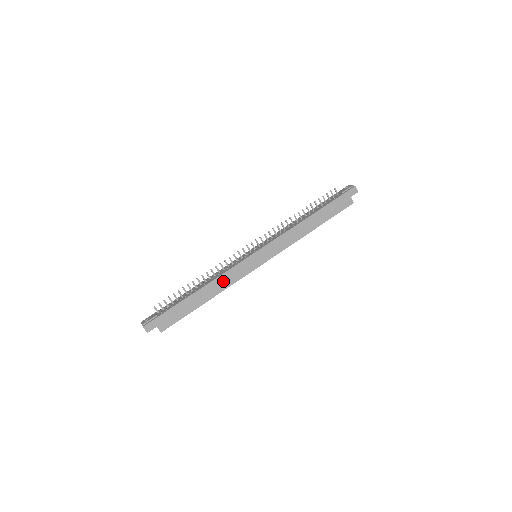
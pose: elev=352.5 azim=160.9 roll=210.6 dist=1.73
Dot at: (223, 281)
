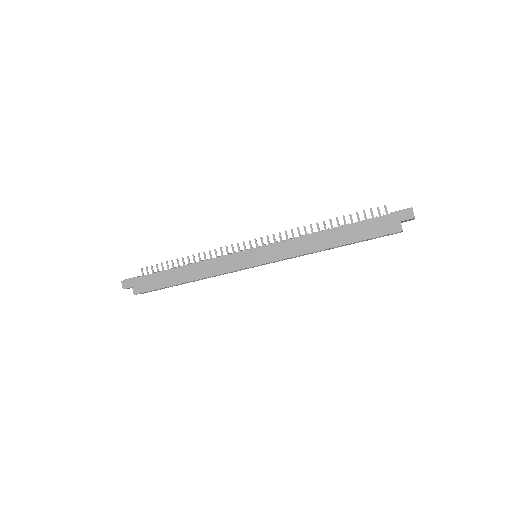
Dot at: (206, 268)
